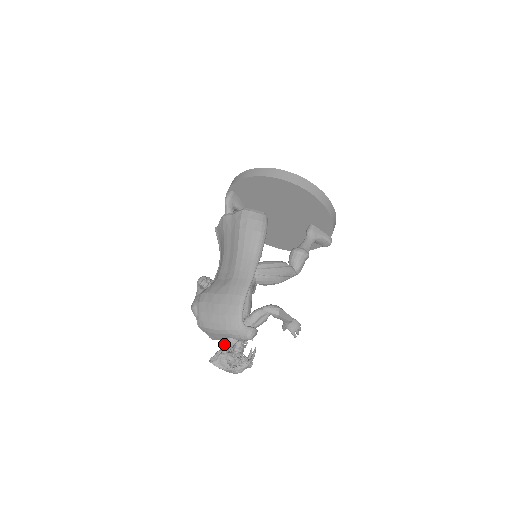
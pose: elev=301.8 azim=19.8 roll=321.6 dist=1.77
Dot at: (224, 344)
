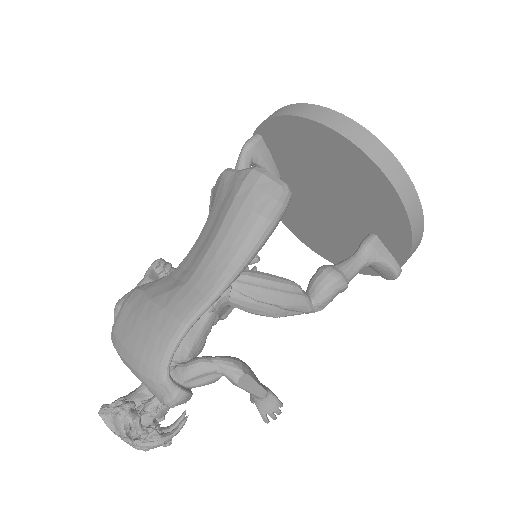
Dot at: (135, 390)
